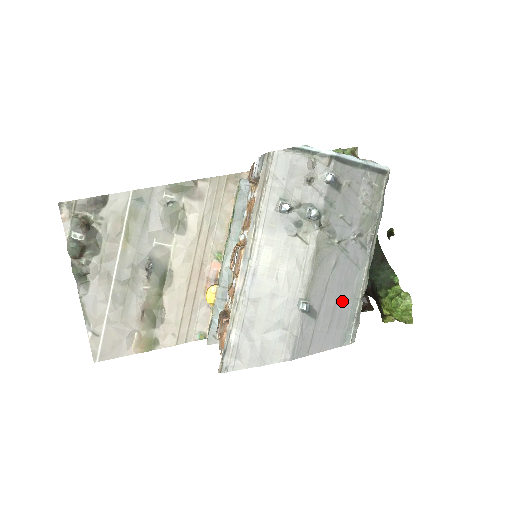
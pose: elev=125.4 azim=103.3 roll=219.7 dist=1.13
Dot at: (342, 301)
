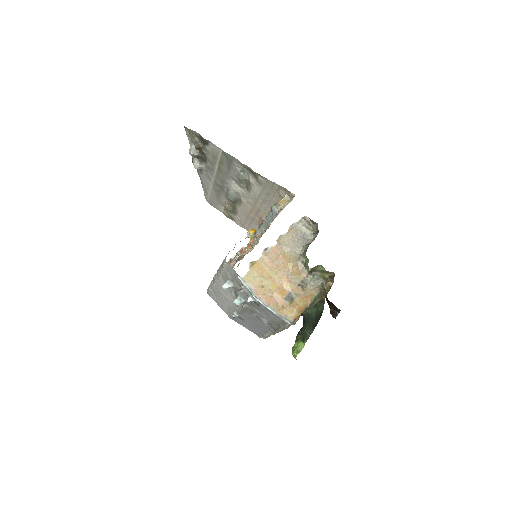
Dot at: (258, 328)
